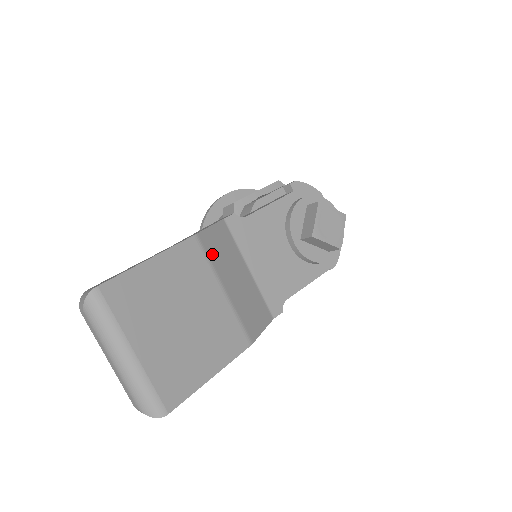
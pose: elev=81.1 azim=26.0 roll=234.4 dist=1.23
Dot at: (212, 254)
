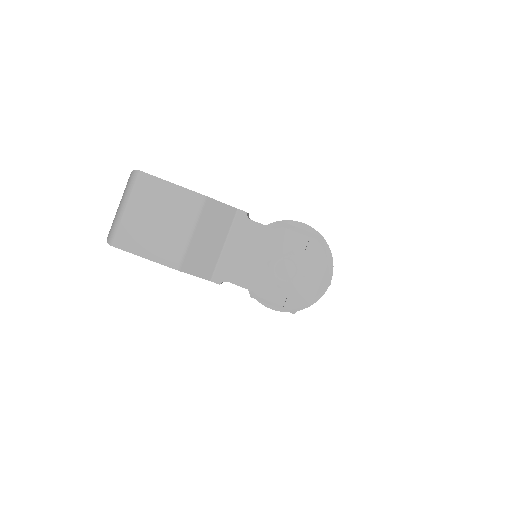
Dot at: (206, 213)
